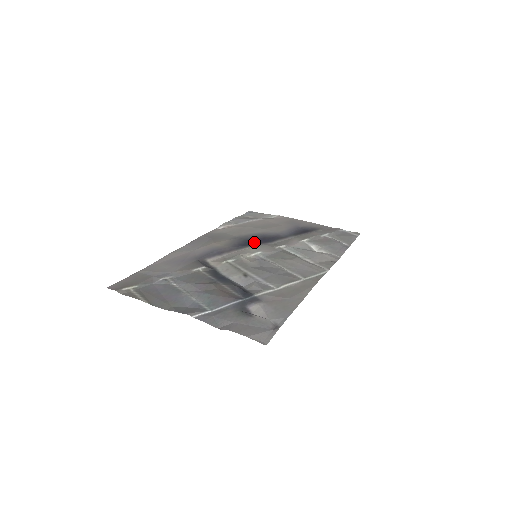
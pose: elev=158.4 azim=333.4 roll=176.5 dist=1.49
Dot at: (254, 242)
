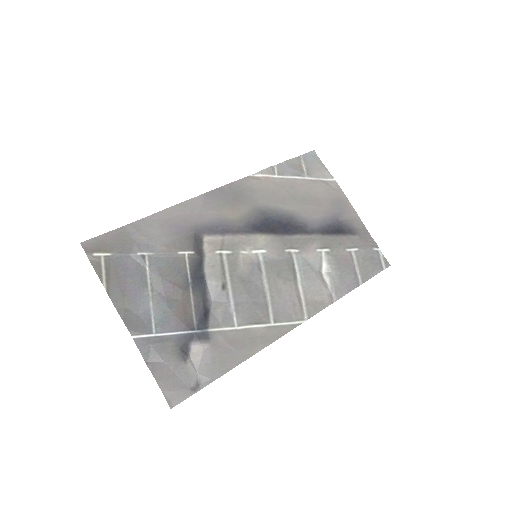
Dot at: (271, 227)
